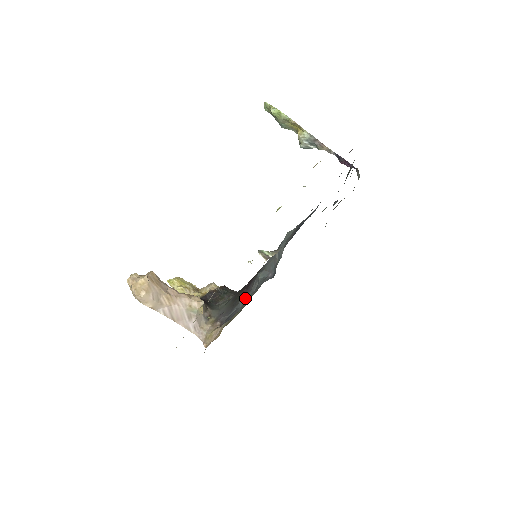
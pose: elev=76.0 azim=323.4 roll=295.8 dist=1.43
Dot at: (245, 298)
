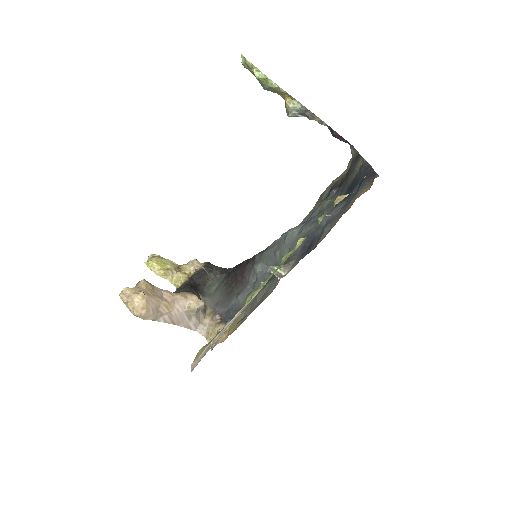
Dot at: (244, 292)
